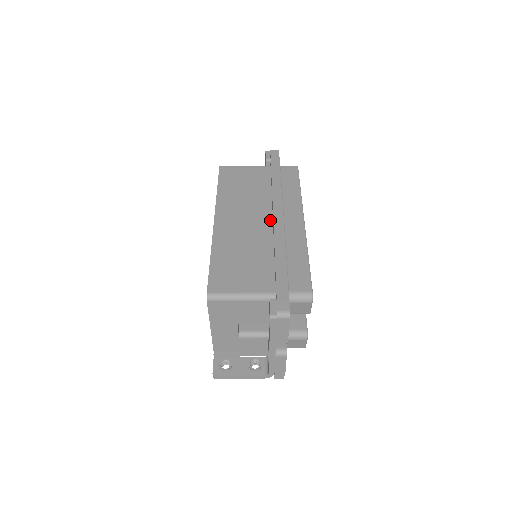
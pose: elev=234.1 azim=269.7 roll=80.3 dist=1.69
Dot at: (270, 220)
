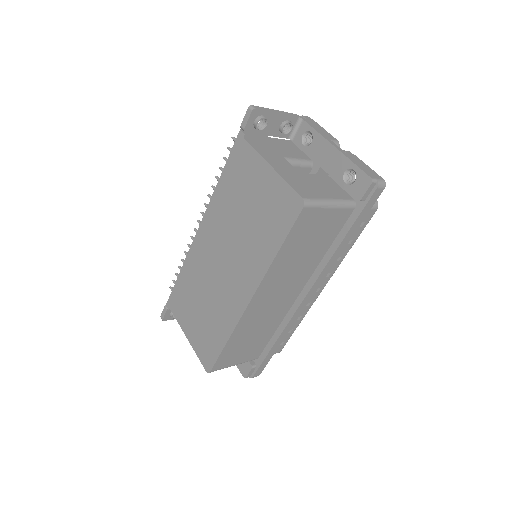
Dot at: (298, 293)
